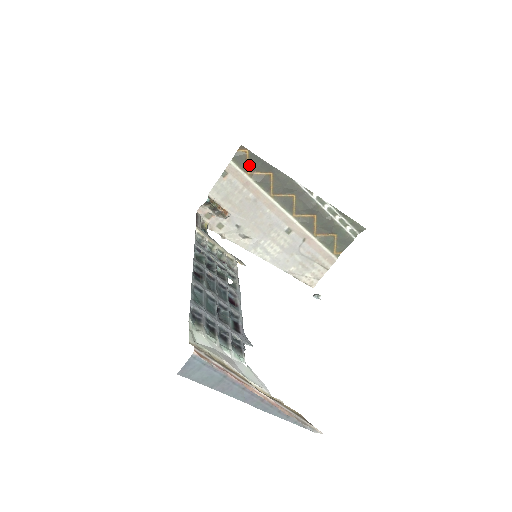
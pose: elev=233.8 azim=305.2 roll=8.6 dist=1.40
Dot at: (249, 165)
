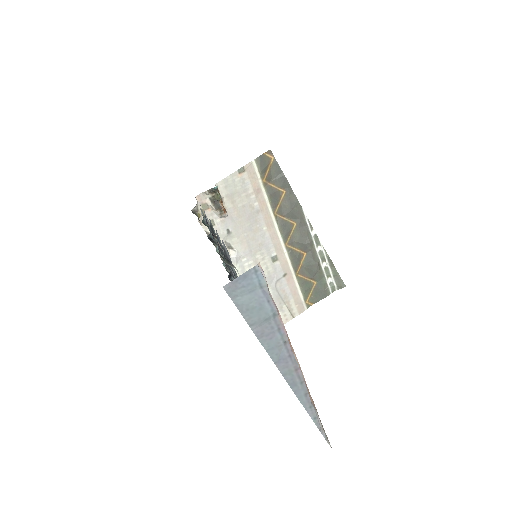
Dot at: (268, 173)
